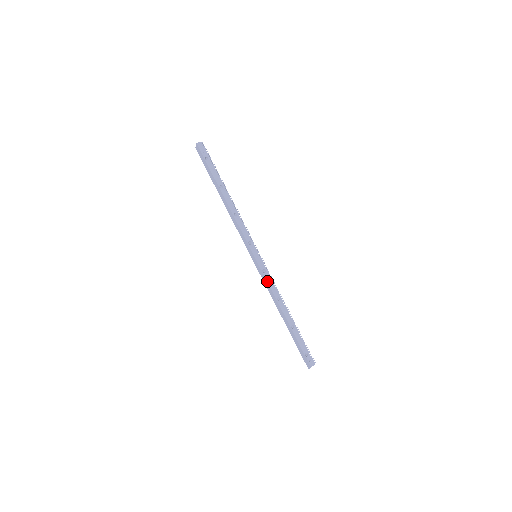
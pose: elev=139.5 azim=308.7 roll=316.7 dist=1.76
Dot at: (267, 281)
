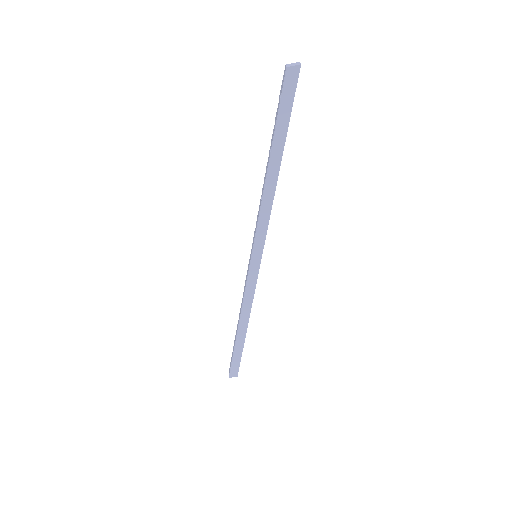
Dot at: occluded
